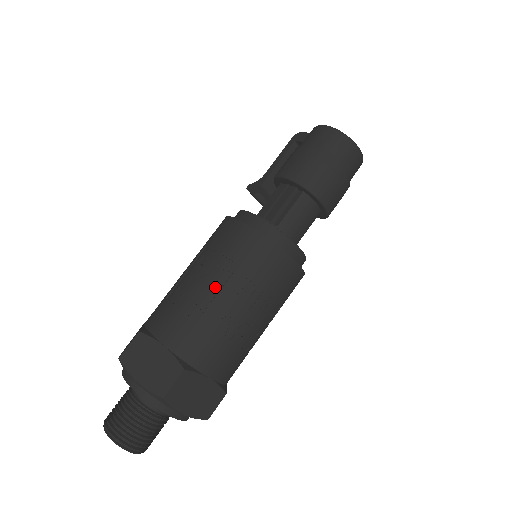
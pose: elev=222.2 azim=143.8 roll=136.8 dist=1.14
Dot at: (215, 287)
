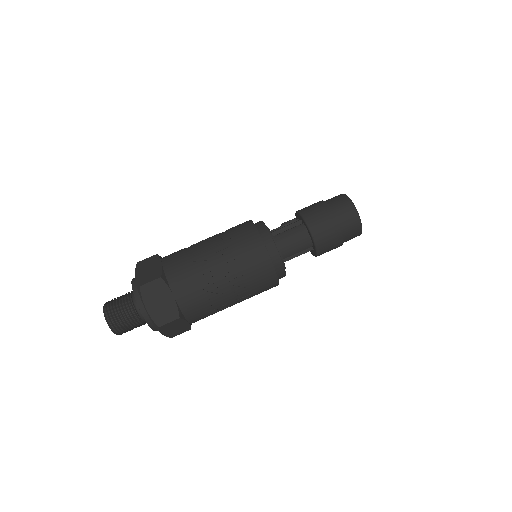
Dot at: (210, 245)
